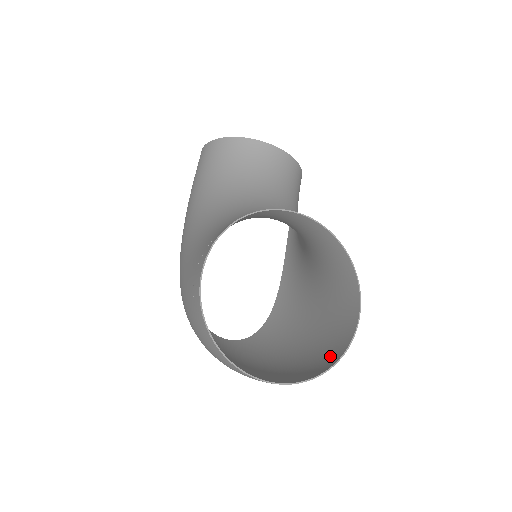
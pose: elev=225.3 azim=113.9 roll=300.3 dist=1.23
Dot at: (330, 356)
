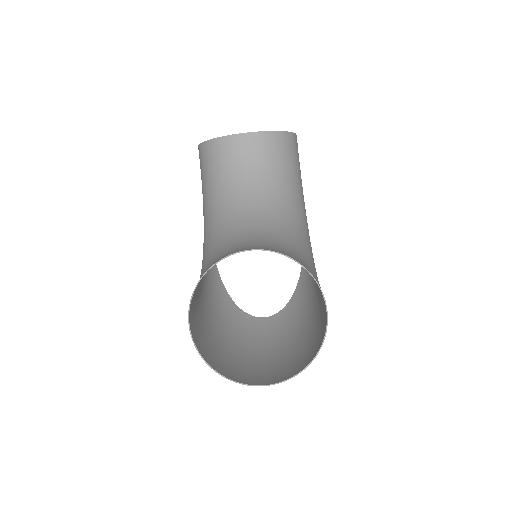
Dot at: (317, 344)
